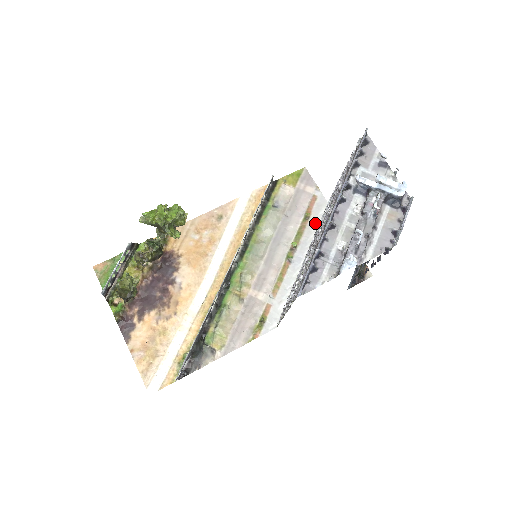
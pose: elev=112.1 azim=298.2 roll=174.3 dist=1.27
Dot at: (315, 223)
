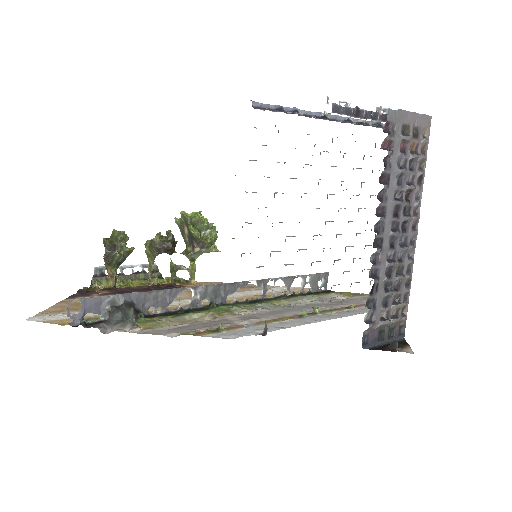
Dot at: (356, 312)
